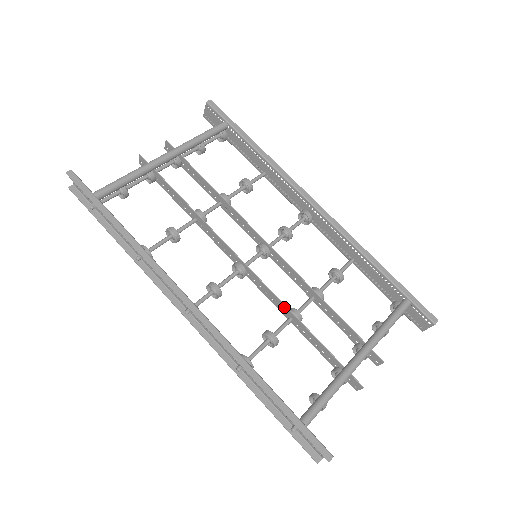
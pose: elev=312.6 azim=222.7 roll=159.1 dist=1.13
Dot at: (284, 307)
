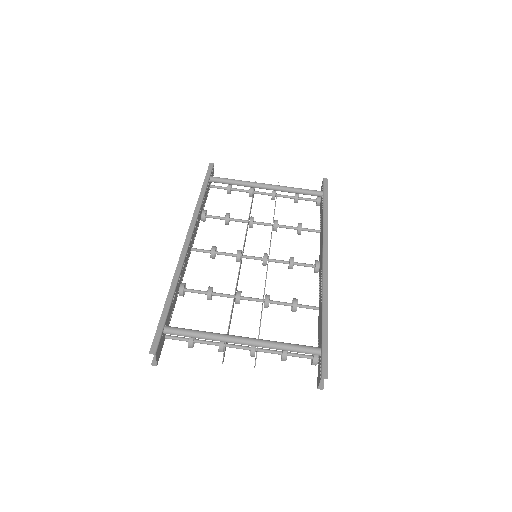
Dot at: (236, 285)
